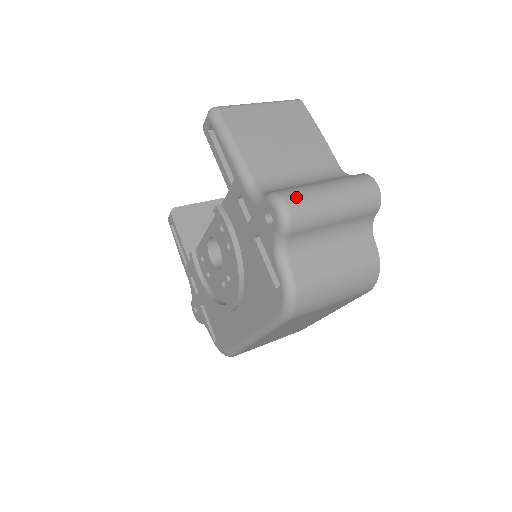
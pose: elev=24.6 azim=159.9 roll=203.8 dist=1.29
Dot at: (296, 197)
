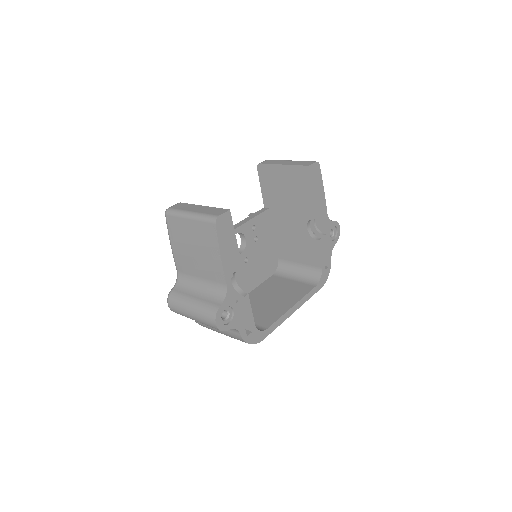
Dot at: (173, 305)
